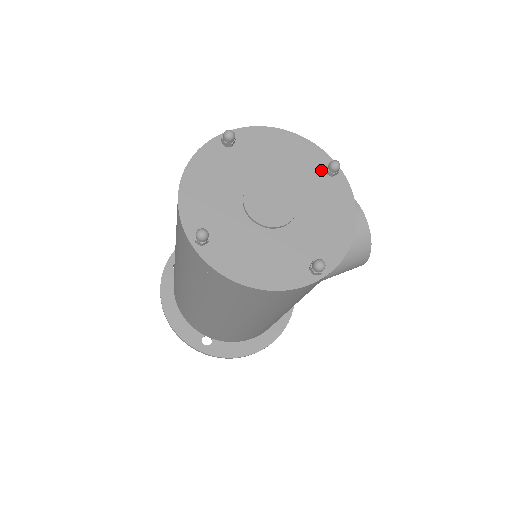
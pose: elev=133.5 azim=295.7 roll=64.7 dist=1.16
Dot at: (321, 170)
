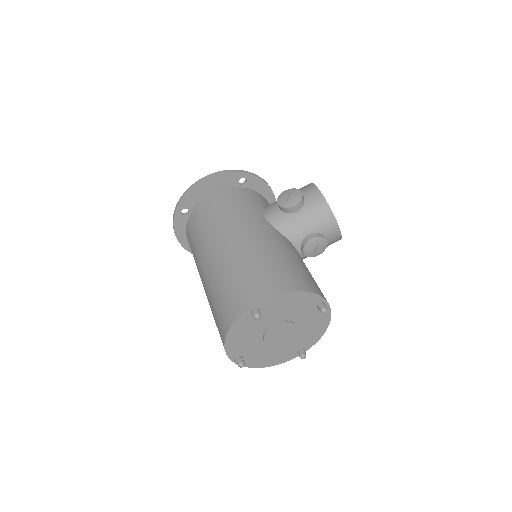
Dot at: (314, 307)
